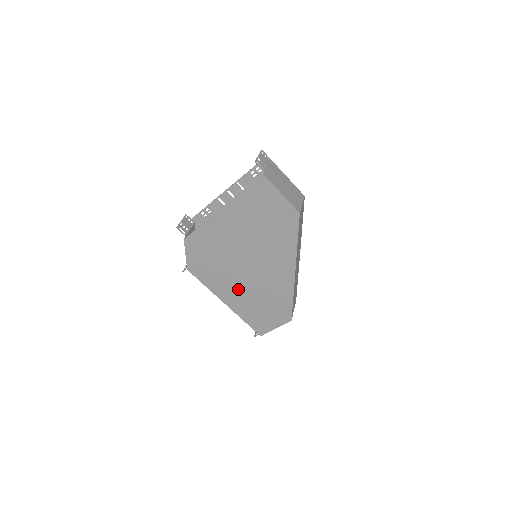
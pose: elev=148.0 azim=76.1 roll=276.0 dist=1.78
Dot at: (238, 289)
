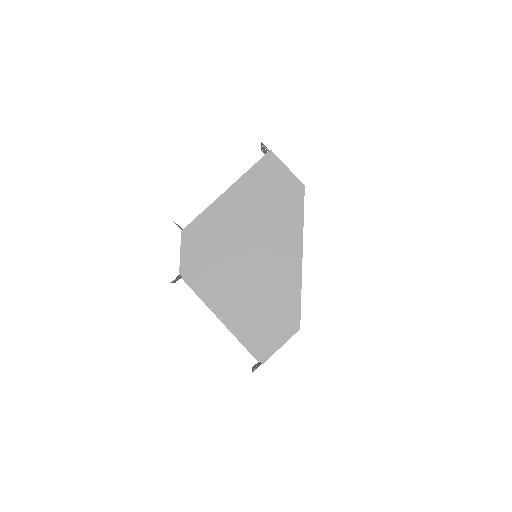
Dot at: (238, 292)
